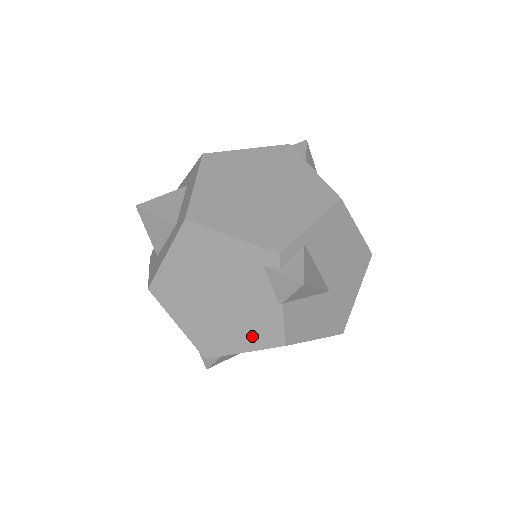
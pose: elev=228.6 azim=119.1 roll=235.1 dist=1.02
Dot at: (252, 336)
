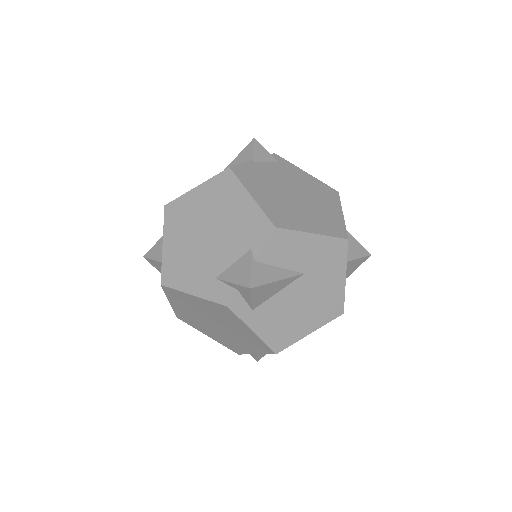
Dot at: occluded
